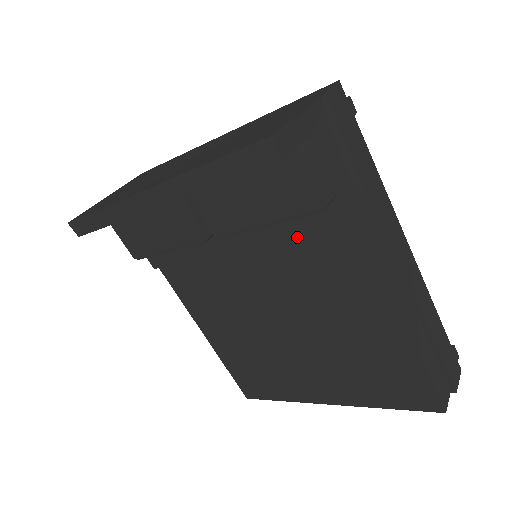
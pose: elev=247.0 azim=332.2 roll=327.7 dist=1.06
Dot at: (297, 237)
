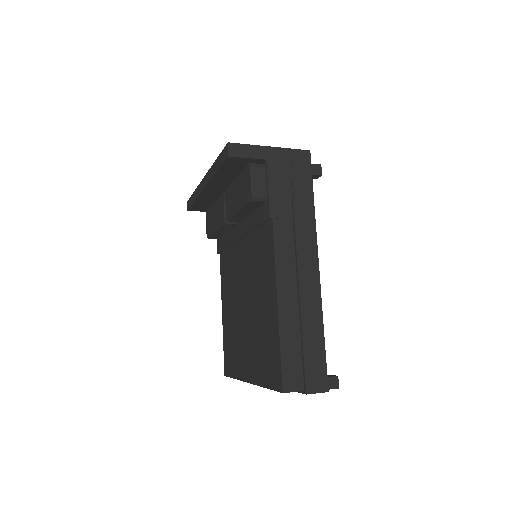
Dot at: (257, 230)
